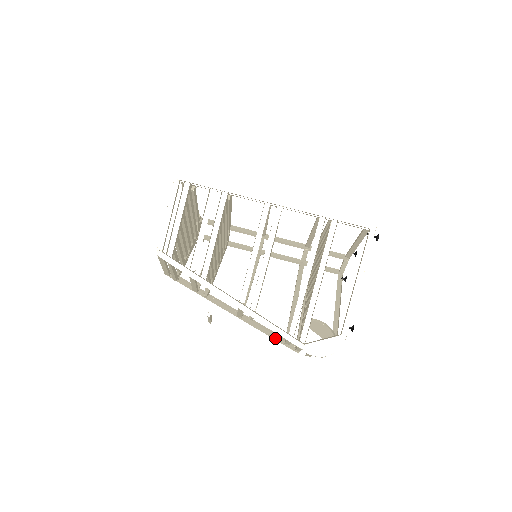
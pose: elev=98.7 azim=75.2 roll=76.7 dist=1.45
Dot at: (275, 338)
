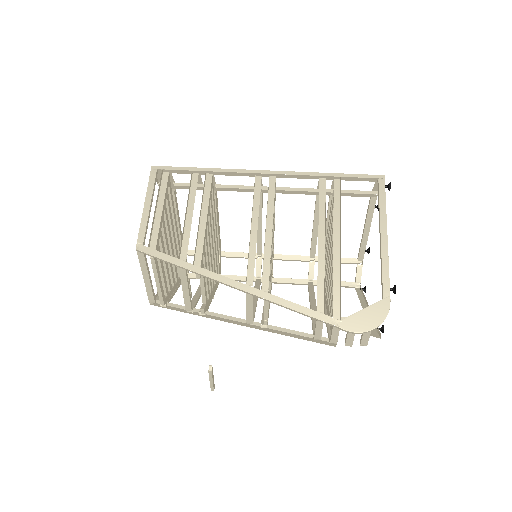
Dot at: (300, 337)
